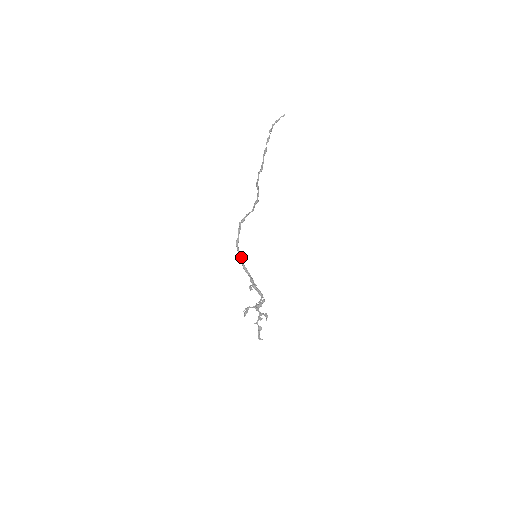
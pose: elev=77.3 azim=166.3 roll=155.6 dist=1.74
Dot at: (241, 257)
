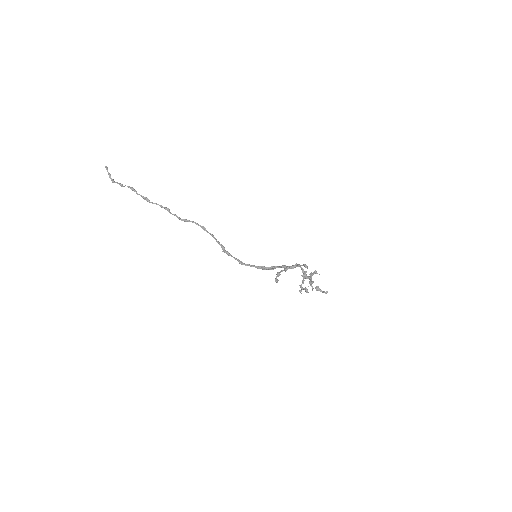
Dot at: (258, 266)
